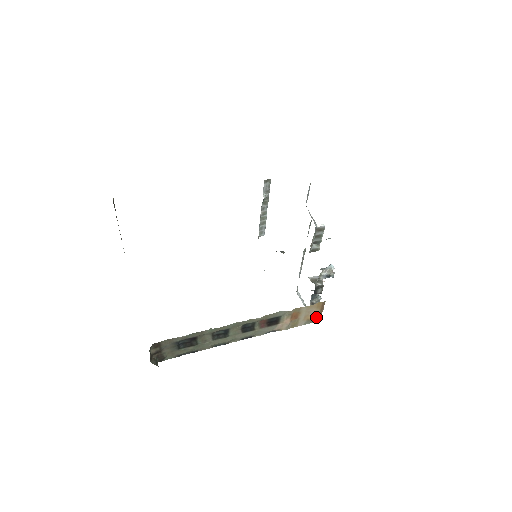
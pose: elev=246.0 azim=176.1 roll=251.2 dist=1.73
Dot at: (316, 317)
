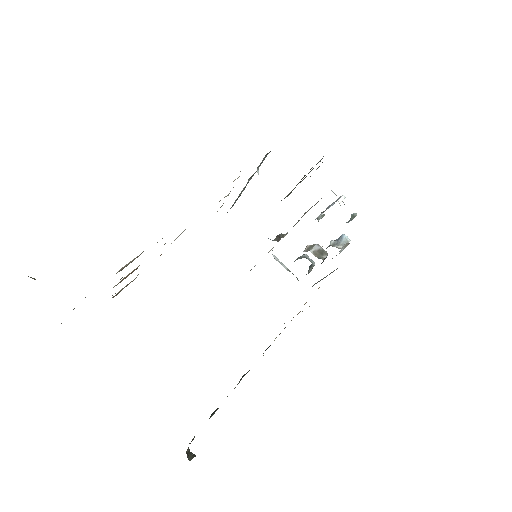
Dot at: (318, 288)
